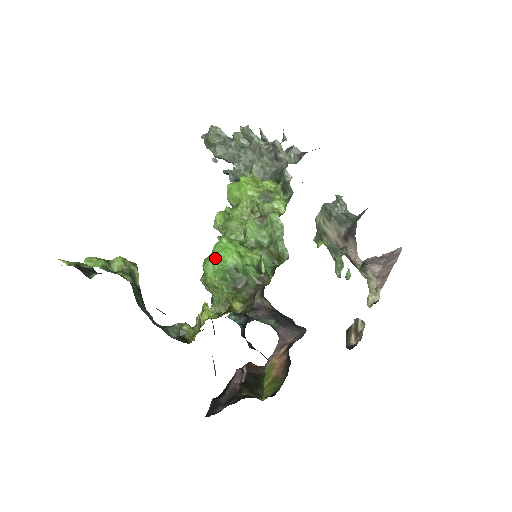
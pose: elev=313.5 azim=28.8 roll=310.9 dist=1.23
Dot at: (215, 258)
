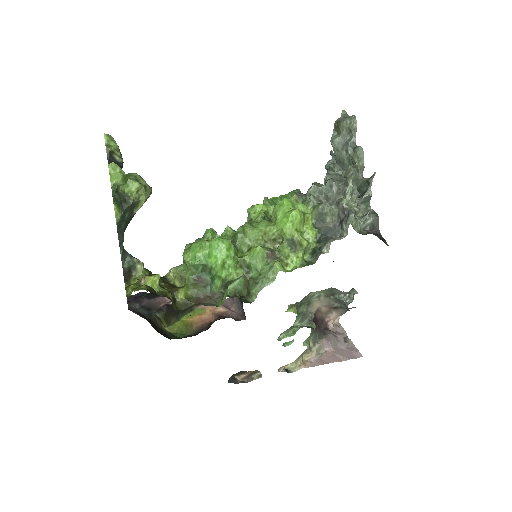
Dot at: (206, 247)
